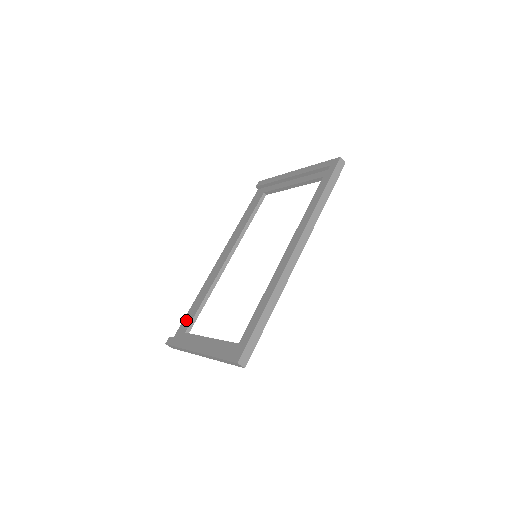
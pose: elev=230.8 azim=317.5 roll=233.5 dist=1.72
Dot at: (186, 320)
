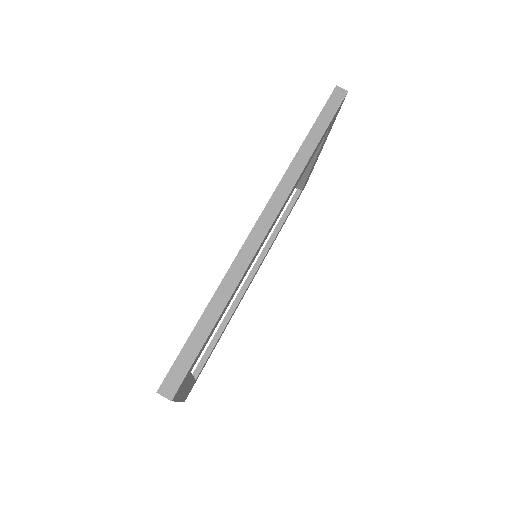
Dot at: occluded
